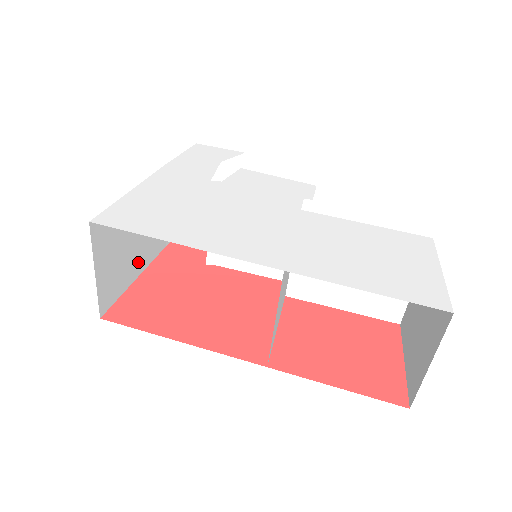
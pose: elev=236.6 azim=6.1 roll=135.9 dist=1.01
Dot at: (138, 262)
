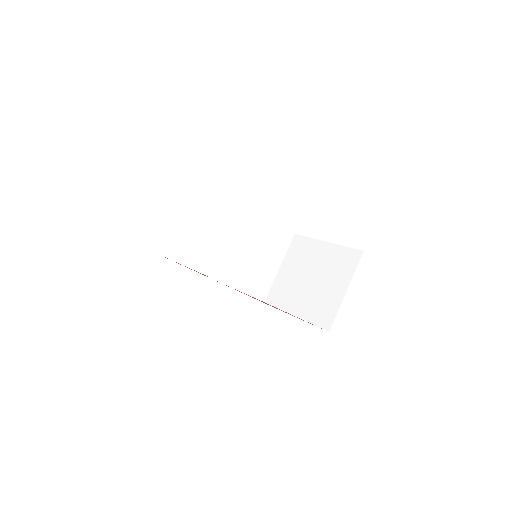
Dot at: (197, 259)
